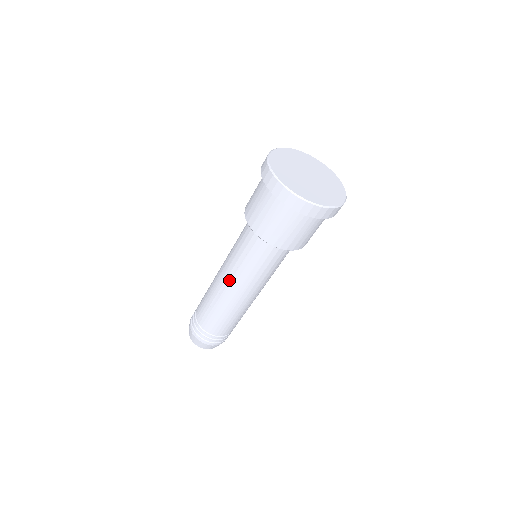
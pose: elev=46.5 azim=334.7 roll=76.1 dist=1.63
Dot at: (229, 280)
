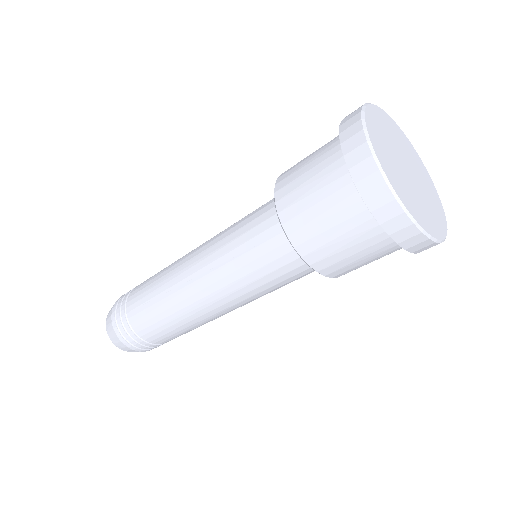
Dot at: (201, 275)
